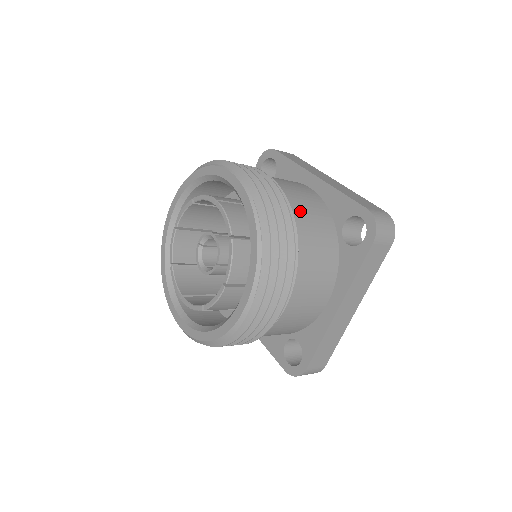
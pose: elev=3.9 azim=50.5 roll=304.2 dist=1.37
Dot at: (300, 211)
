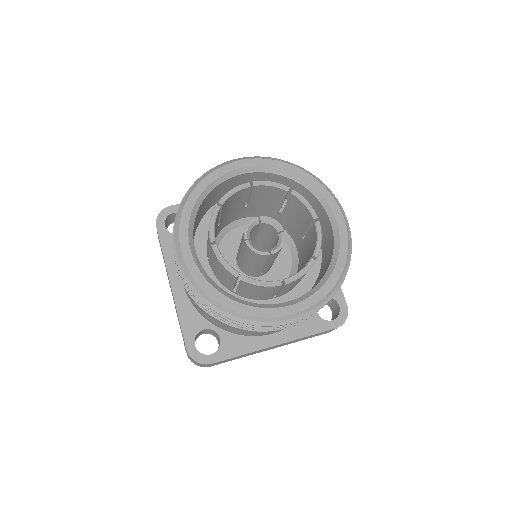
Dot at: occluded
